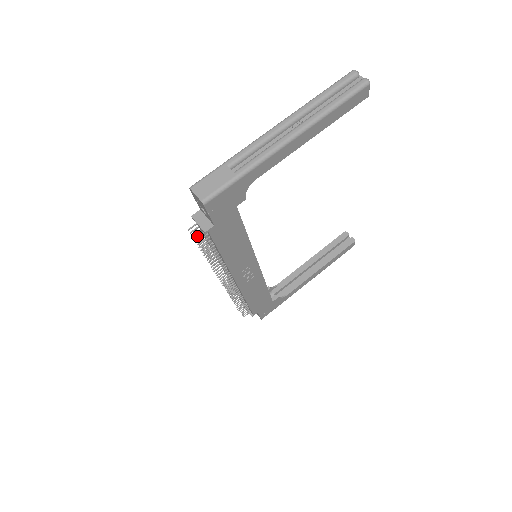
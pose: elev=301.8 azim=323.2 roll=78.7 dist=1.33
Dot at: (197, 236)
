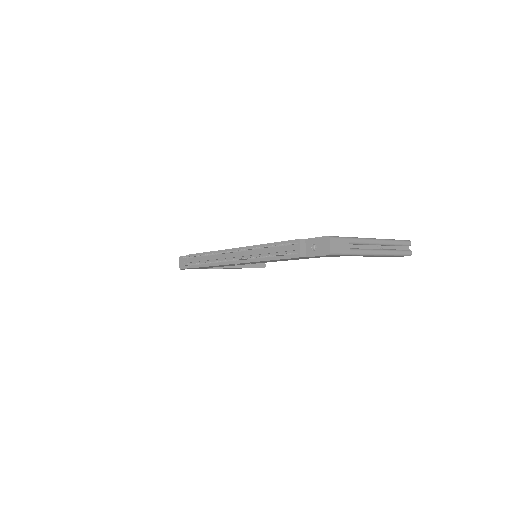
Dot at: (292, 253)
